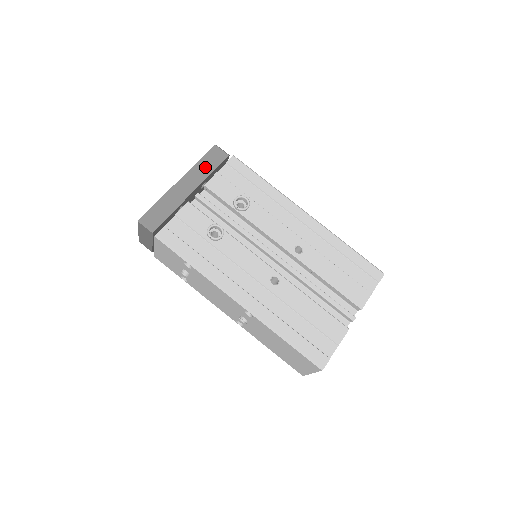
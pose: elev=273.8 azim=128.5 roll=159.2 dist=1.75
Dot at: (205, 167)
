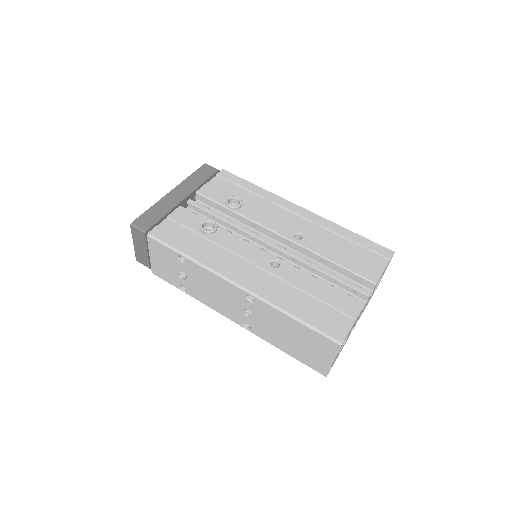
Dot at: (196, 180)
